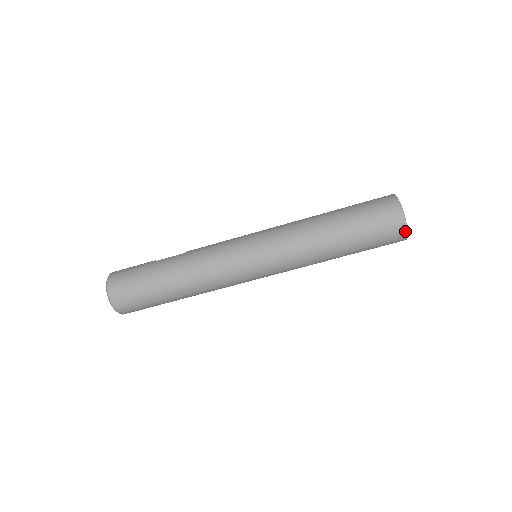
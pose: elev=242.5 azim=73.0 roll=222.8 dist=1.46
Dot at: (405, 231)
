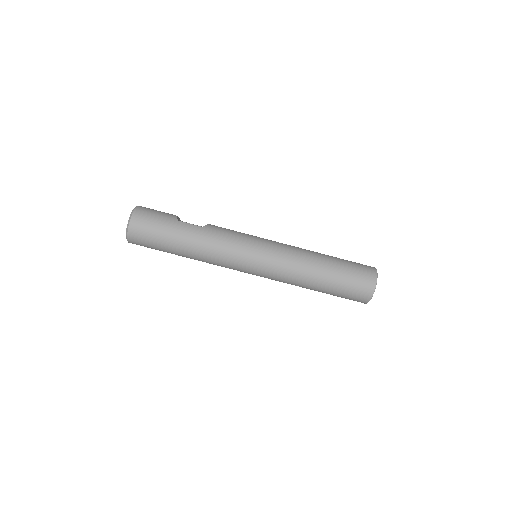
Dot at: (367, 302)
